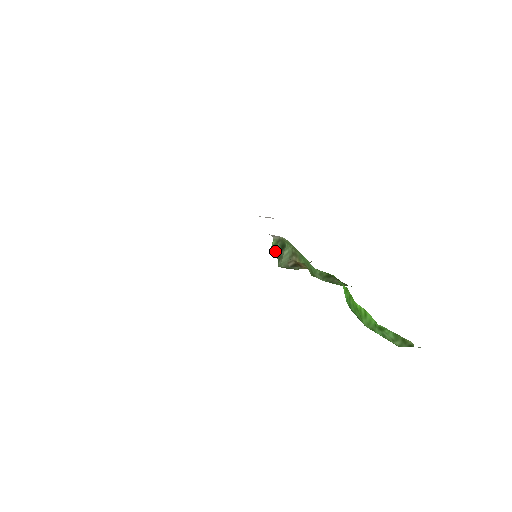
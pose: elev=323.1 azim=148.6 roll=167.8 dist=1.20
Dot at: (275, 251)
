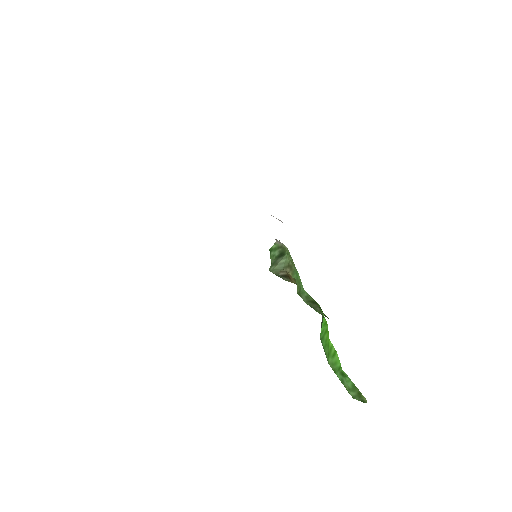
Dot at: (272, 254)
